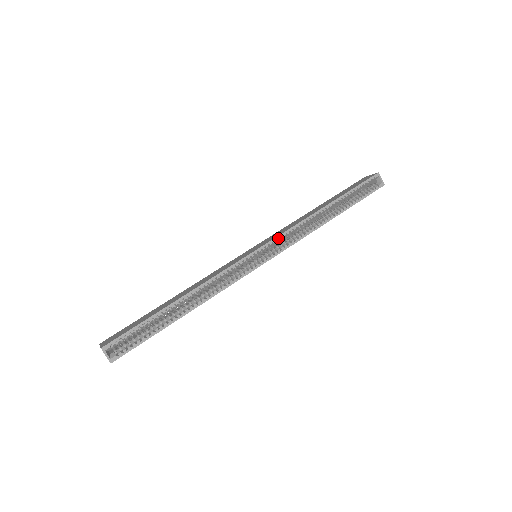
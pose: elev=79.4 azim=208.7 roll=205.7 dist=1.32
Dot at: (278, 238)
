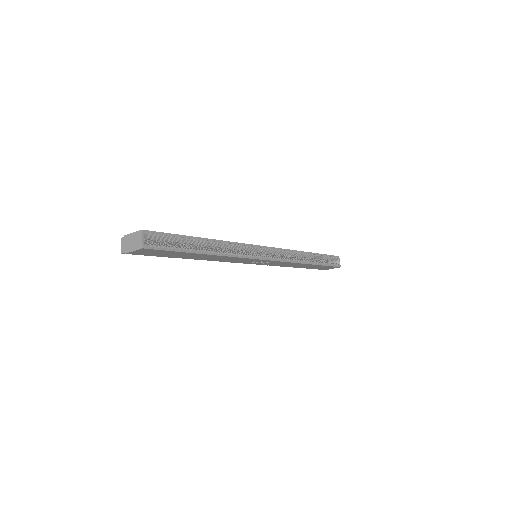
Dot at: (279, 250)
